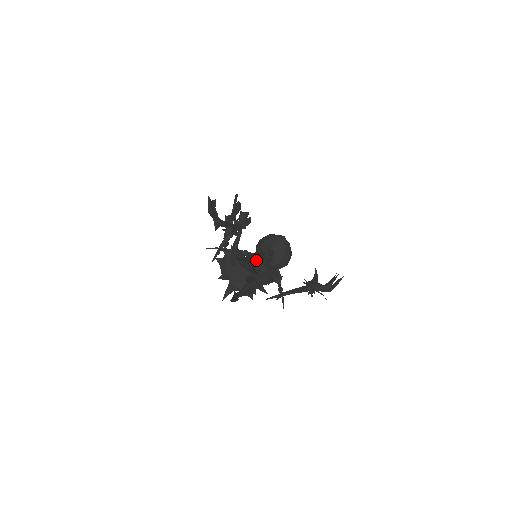
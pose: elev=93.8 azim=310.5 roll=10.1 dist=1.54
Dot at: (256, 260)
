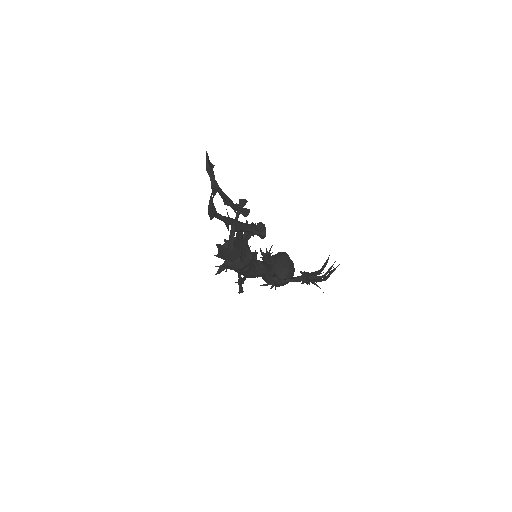
Dot at: (256, 260)
